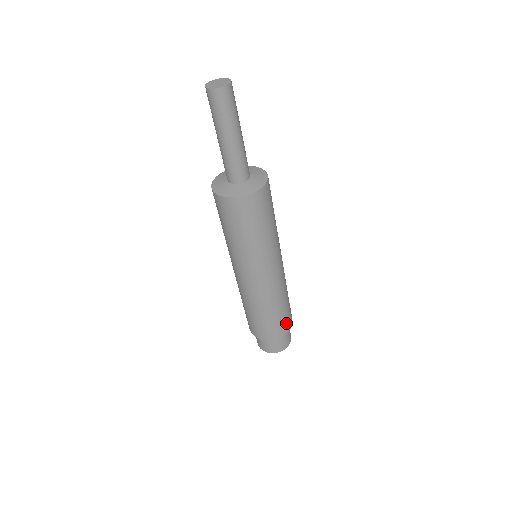
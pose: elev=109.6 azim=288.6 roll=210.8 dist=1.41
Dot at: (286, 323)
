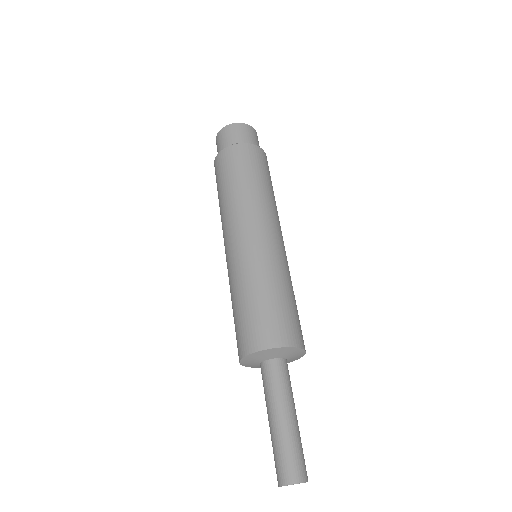
Dot at: occluded
